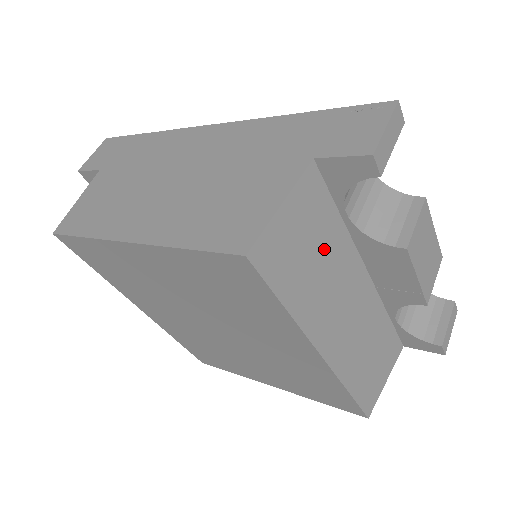
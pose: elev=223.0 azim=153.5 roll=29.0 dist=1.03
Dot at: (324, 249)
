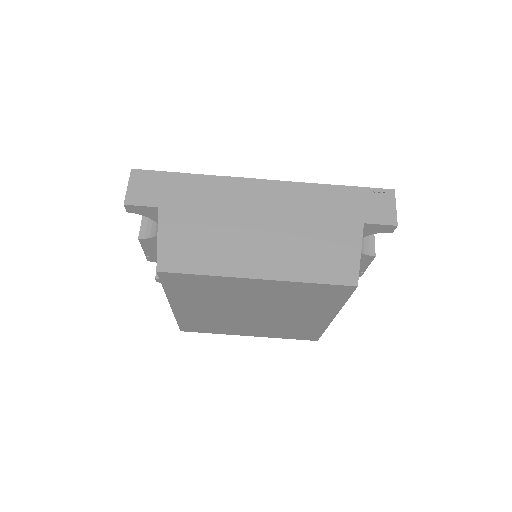
Dot at: occluded
